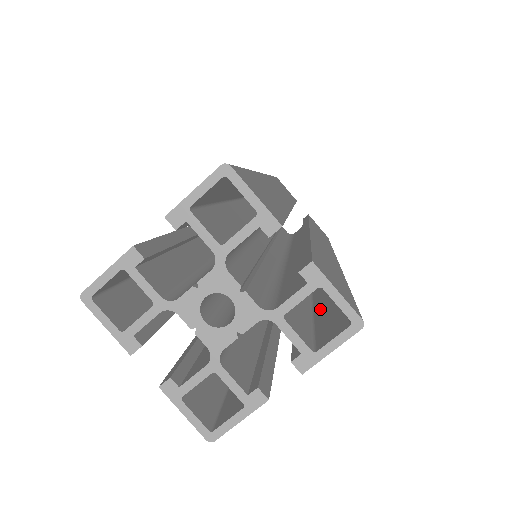
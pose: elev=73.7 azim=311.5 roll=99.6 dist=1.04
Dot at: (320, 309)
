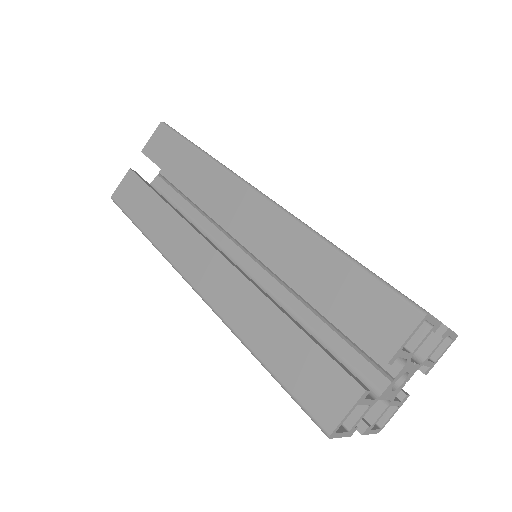
Dot at: occluded
